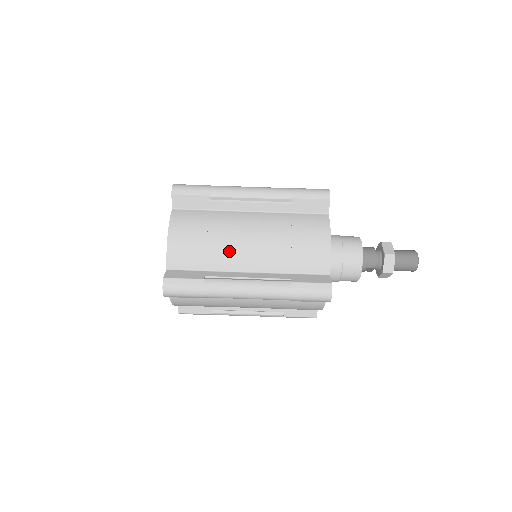
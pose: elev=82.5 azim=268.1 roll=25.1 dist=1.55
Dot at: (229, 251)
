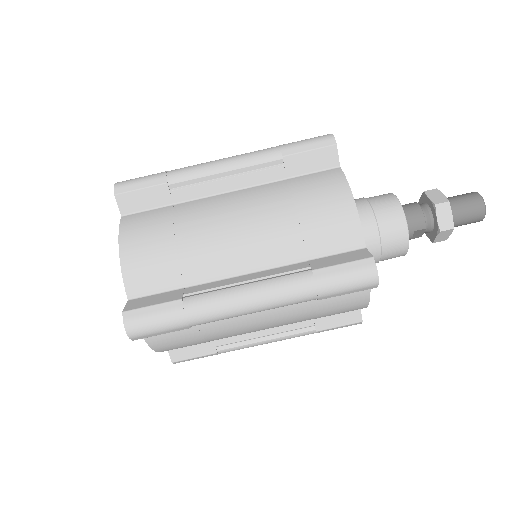
Dot at: (211, 250)
